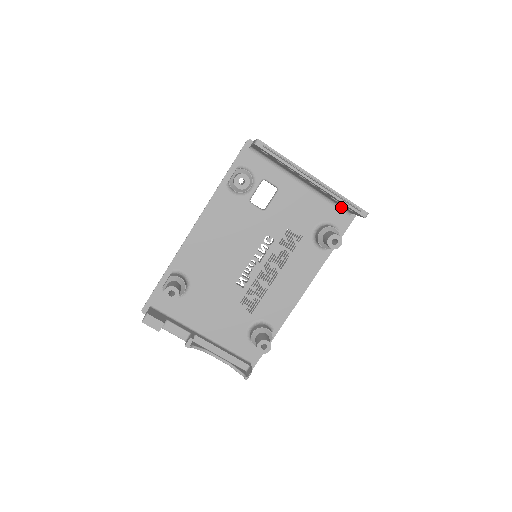
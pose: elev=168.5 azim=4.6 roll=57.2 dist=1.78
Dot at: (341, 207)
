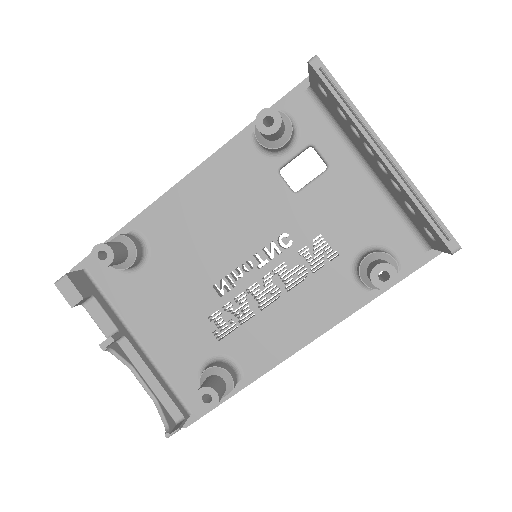
Dot at: (418, 232)
